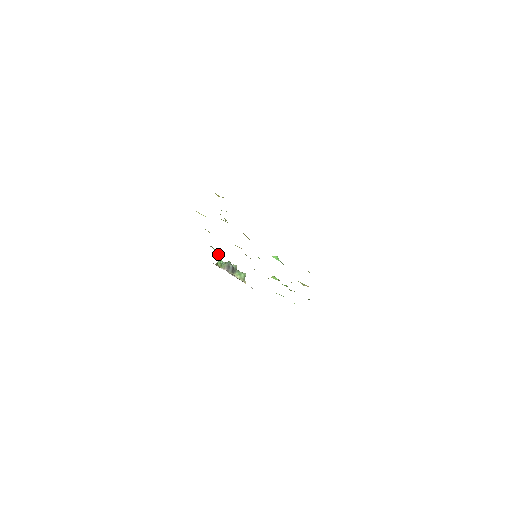
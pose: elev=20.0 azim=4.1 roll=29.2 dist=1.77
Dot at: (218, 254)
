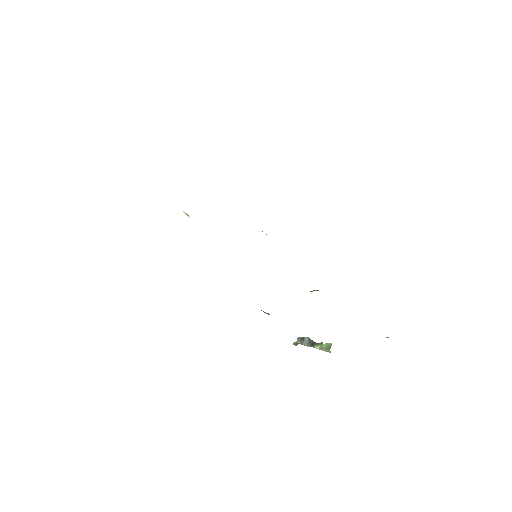
Dot at: (267, 313)
